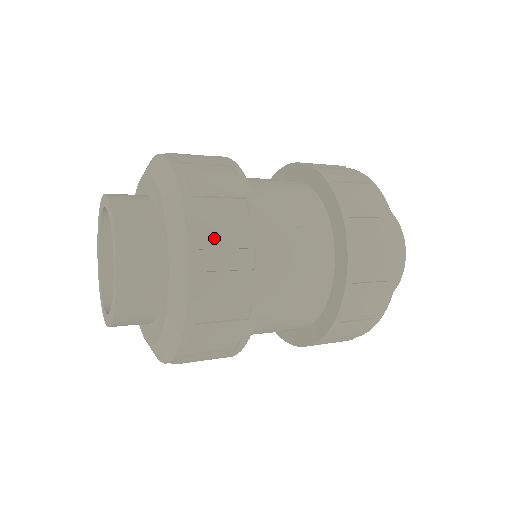
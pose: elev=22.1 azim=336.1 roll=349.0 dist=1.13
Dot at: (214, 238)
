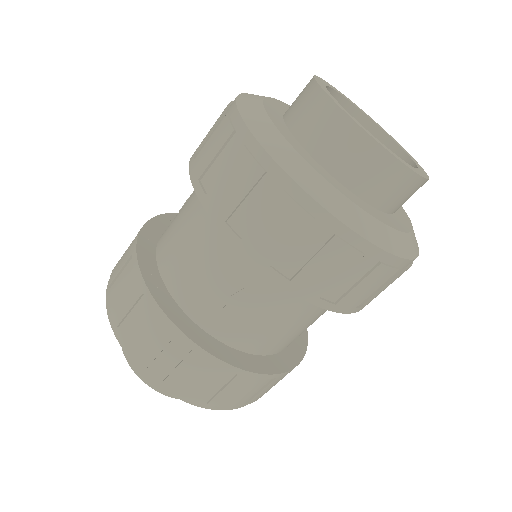
Dot at: (189, 386)
